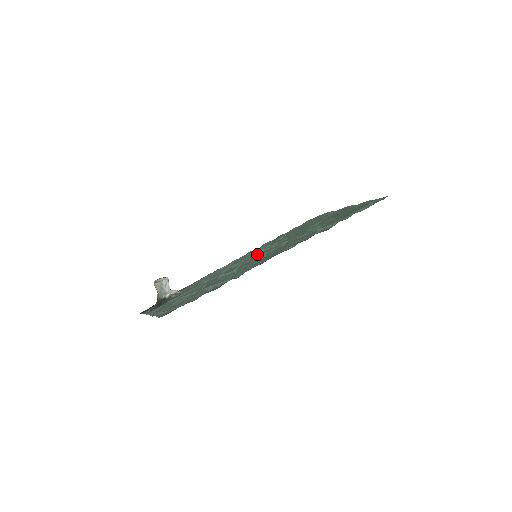
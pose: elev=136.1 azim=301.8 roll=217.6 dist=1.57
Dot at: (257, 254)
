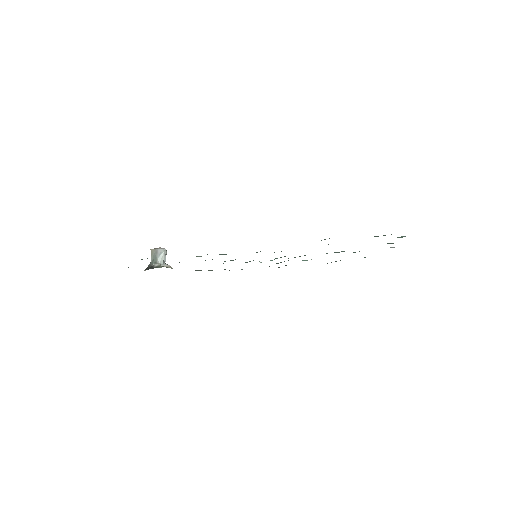
Dot at: occluded
